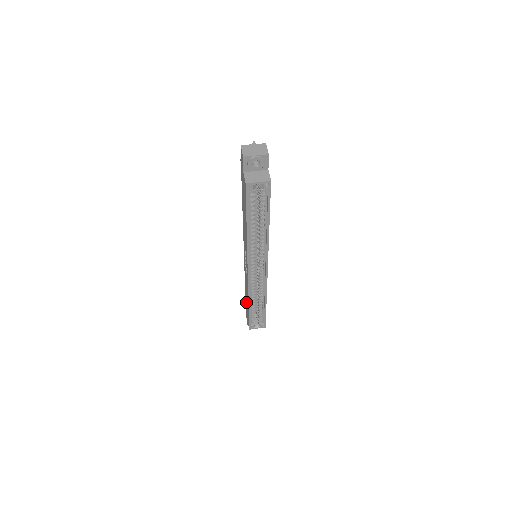
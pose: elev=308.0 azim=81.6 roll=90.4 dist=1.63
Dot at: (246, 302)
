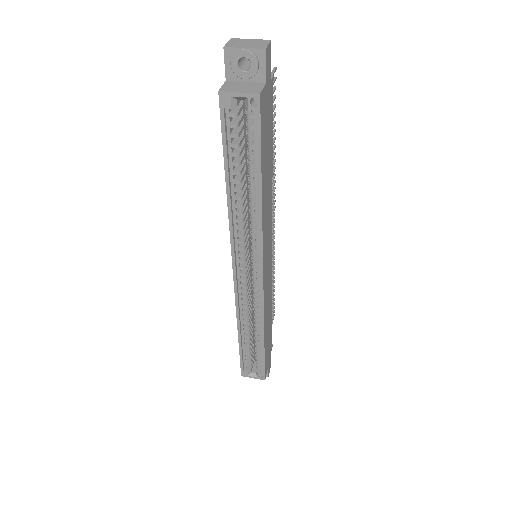
Dot at: occluded
